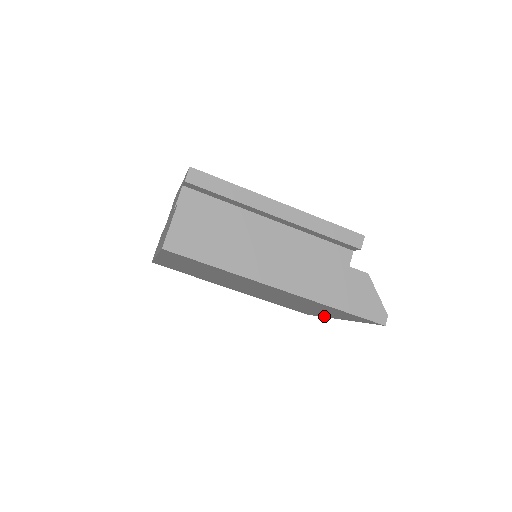
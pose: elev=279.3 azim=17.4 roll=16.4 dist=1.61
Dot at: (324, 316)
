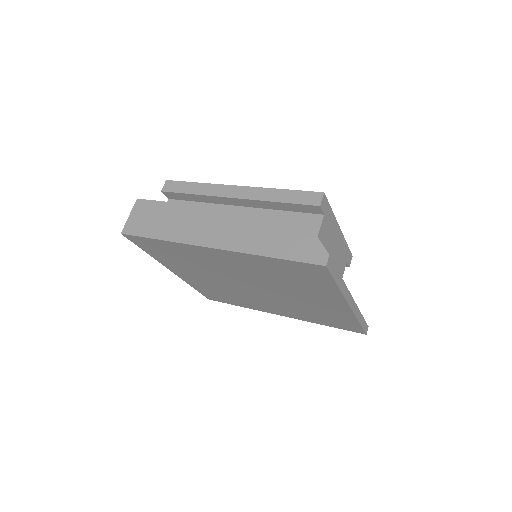
Dot at: (351, 316)
